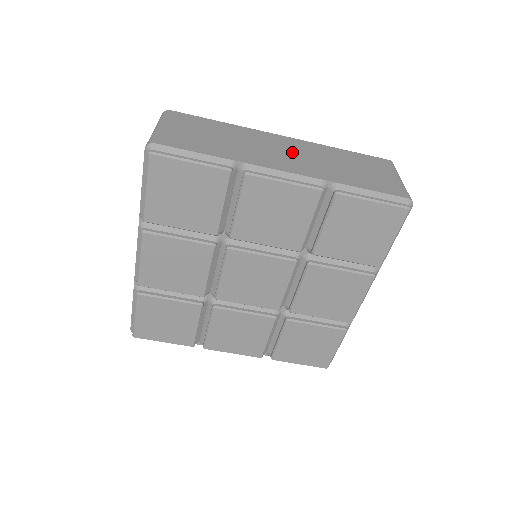
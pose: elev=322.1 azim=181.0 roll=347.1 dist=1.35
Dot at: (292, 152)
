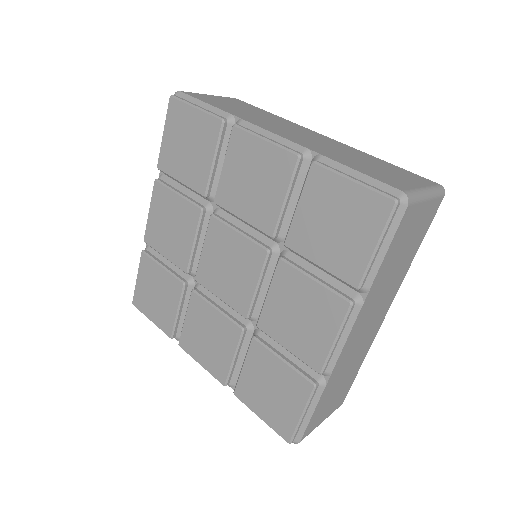
Dot at: (310, 137)
